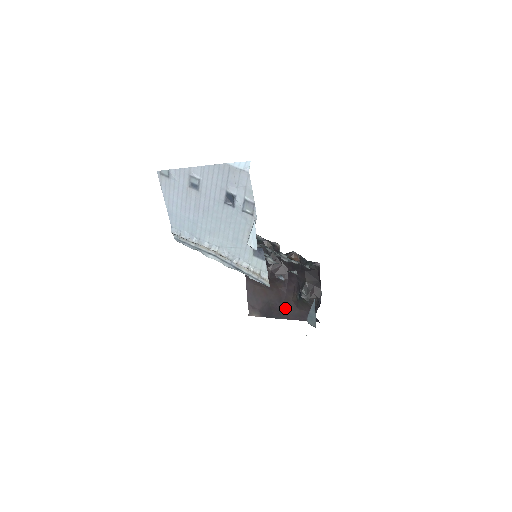
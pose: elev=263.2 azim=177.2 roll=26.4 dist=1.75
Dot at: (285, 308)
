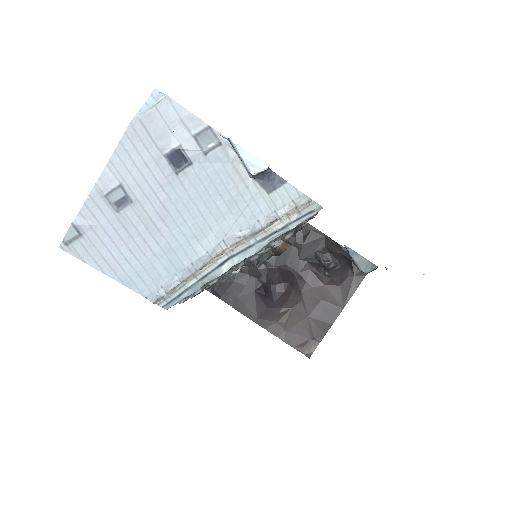
Dot at: (329, 302)
